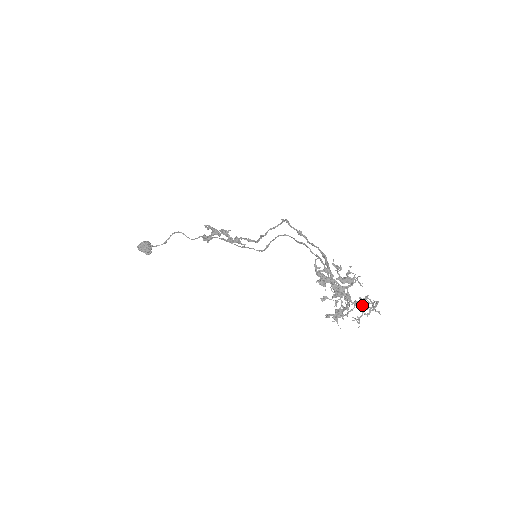
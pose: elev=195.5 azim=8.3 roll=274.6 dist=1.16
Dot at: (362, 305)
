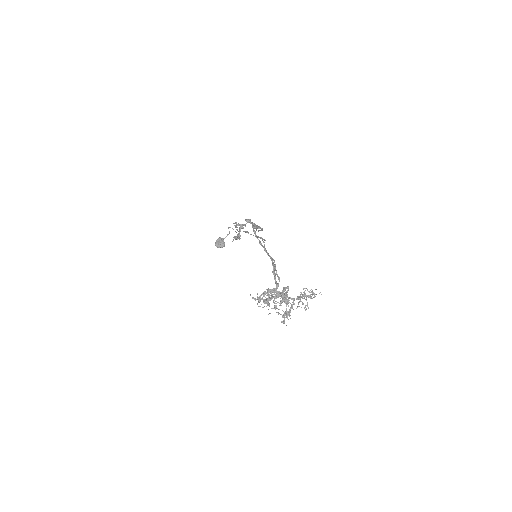
Dot at: (304, 296)
